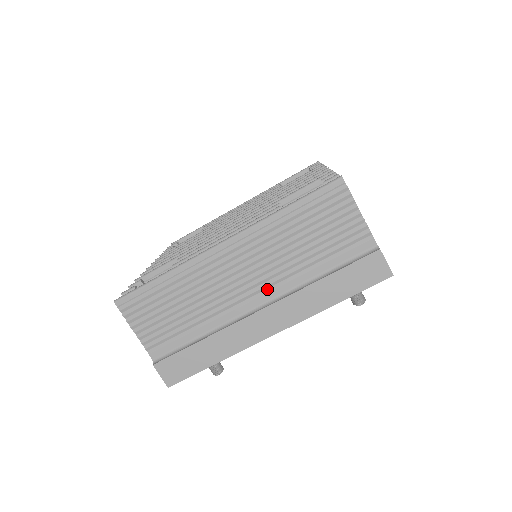
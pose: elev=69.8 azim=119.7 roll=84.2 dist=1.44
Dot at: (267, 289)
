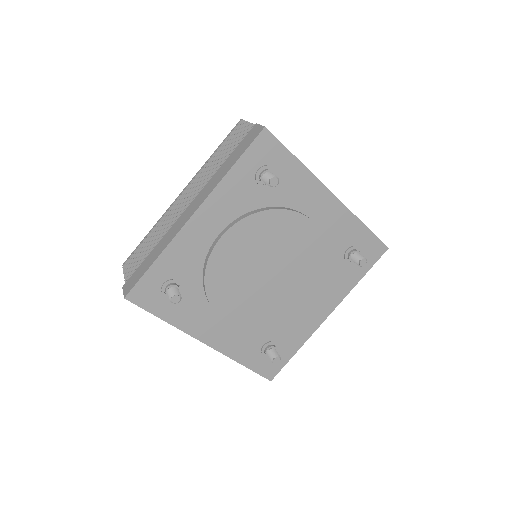
Dot at: occluded
